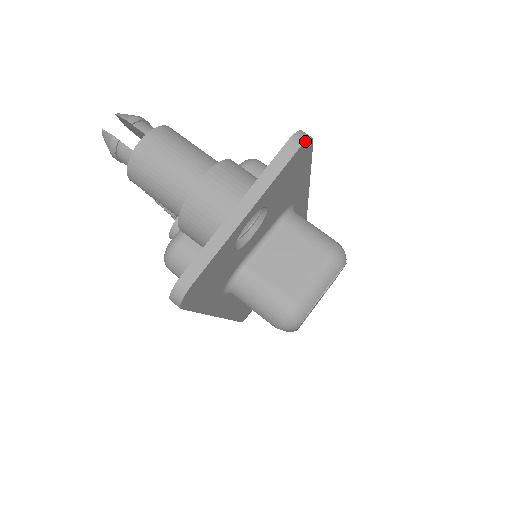
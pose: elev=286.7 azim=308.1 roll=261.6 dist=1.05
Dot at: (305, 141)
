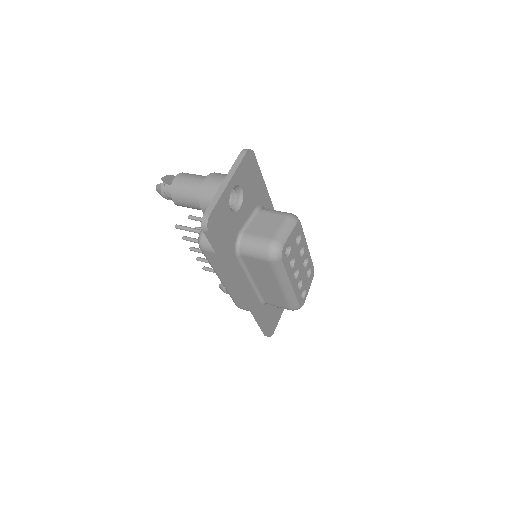
Dot at: (249, 150)
